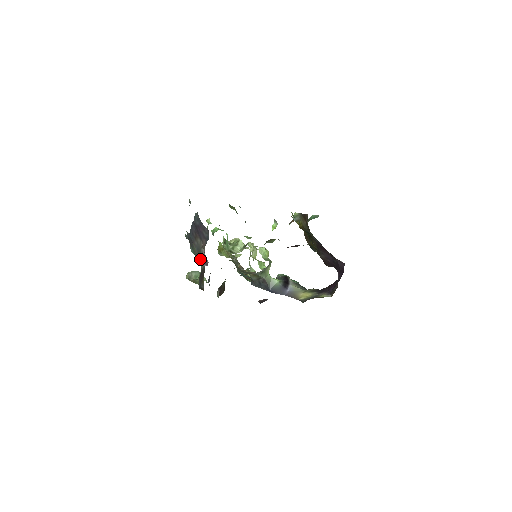
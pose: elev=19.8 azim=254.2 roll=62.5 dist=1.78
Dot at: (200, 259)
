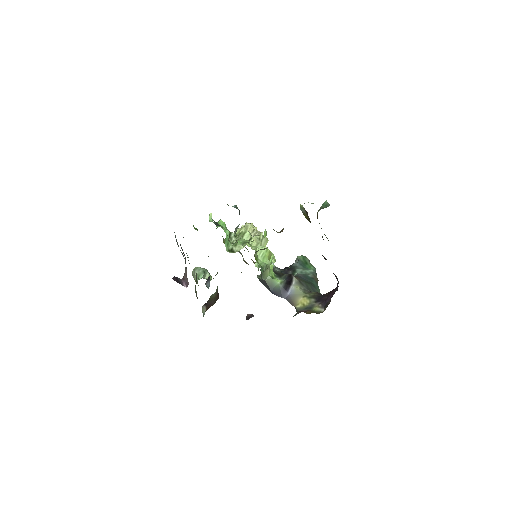
Dot at: (183, 277)
